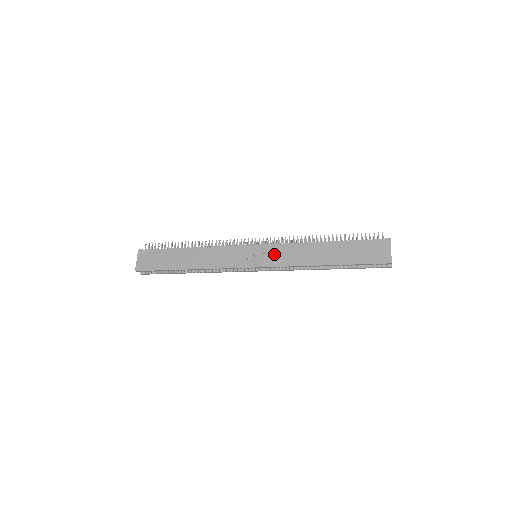
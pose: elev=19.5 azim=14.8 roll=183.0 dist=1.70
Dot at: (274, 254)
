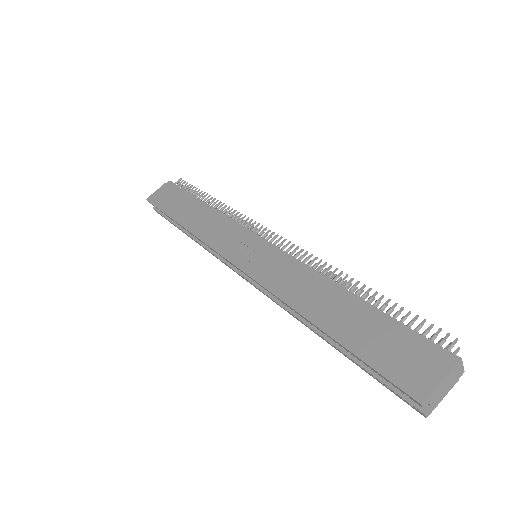
Dot at: (270, 263)
